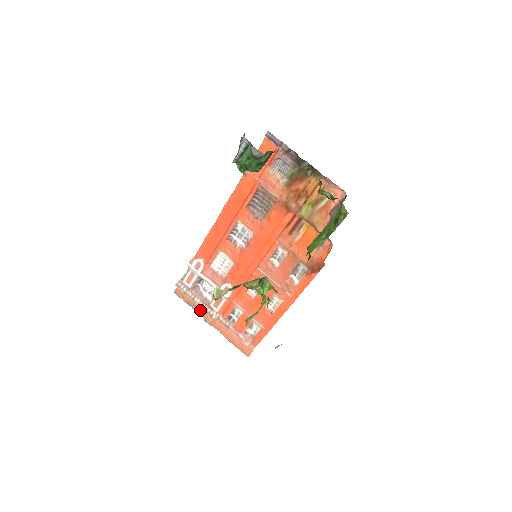
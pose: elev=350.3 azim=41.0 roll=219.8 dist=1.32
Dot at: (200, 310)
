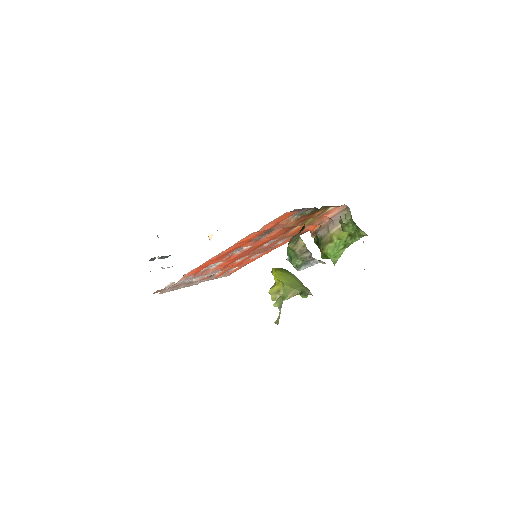
Dot at: occluded
